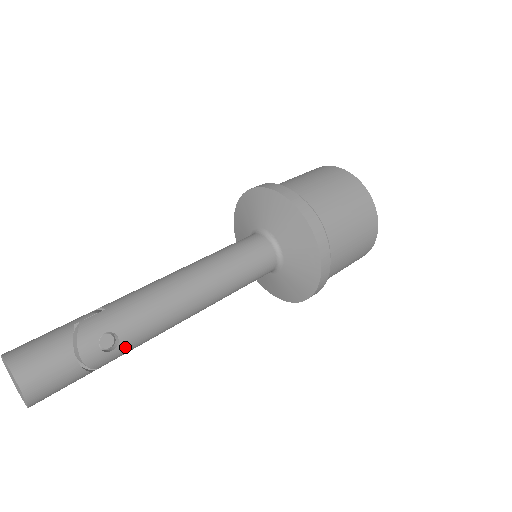
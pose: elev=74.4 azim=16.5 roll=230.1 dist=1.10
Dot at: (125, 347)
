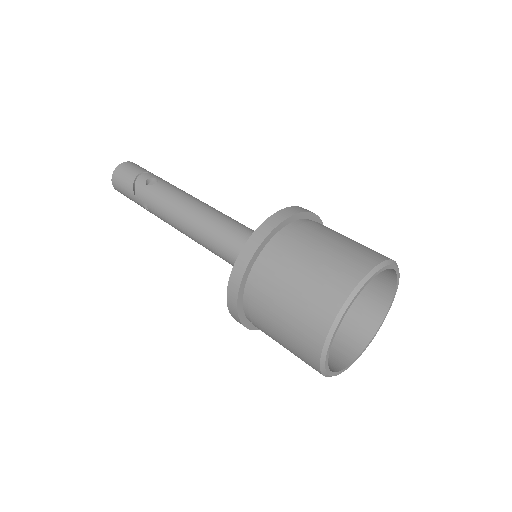
Dot at: (151, 191)
